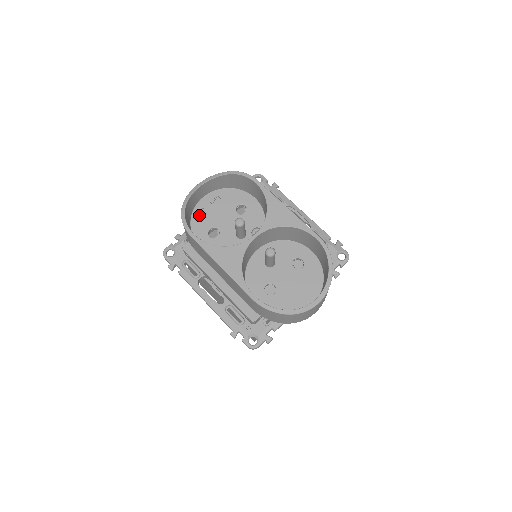
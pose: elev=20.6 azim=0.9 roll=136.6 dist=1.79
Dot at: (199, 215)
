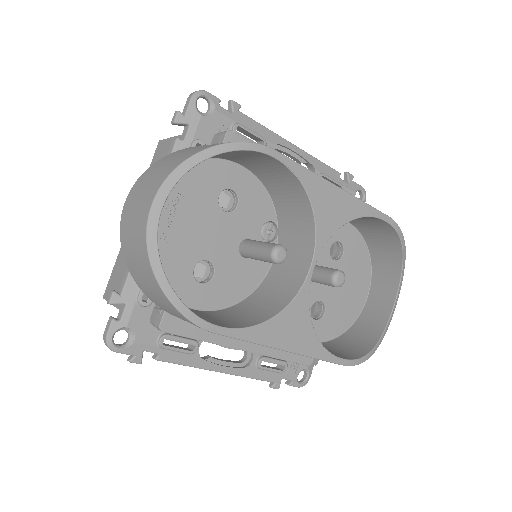
Dot at: (160, 252)
